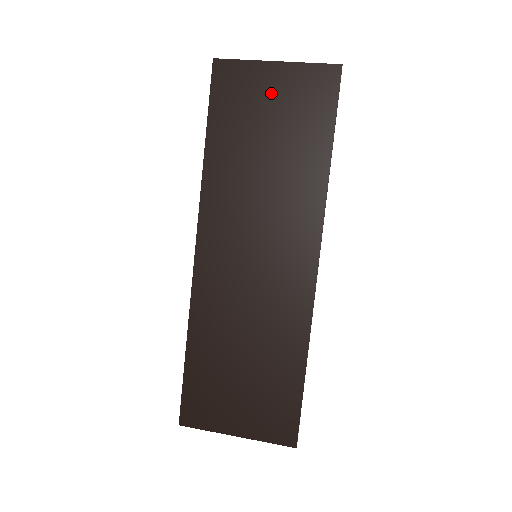
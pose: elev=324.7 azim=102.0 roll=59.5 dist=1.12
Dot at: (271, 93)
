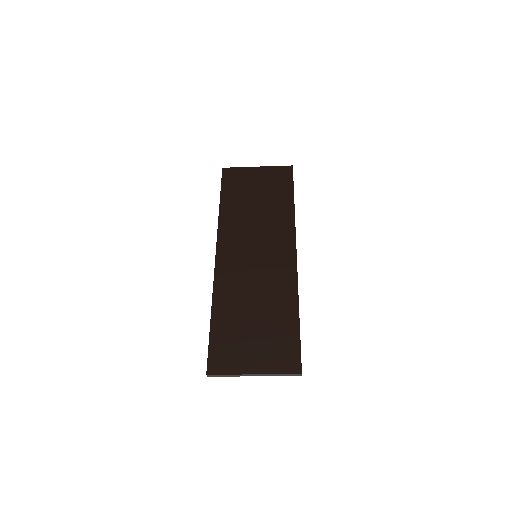
Dot at: (256, 179)
